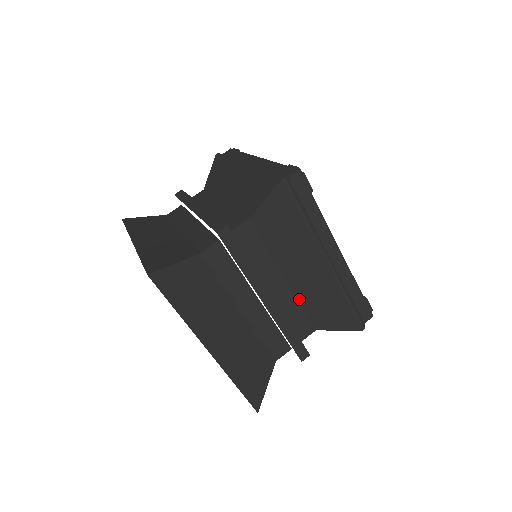
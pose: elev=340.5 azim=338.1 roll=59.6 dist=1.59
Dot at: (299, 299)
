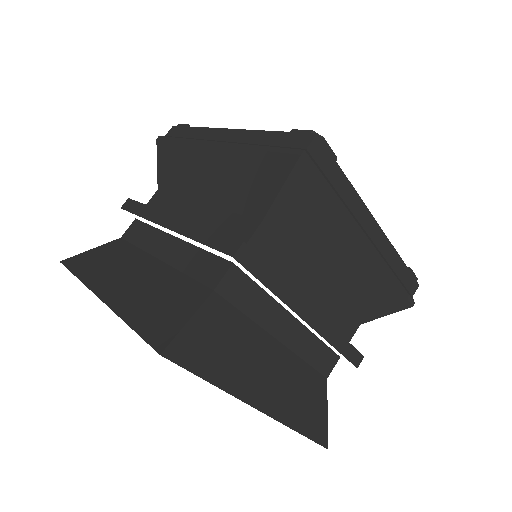
Dot at: (223, 207)
